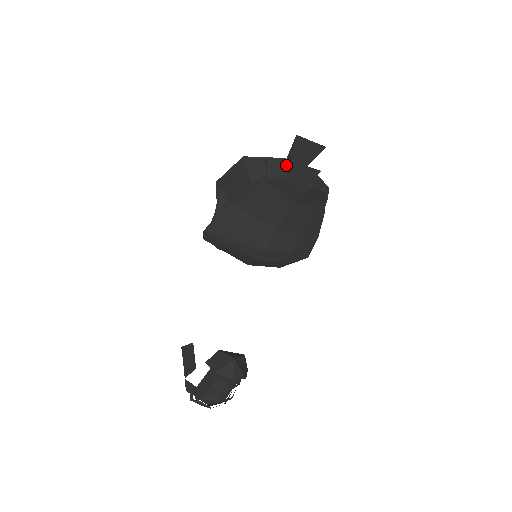
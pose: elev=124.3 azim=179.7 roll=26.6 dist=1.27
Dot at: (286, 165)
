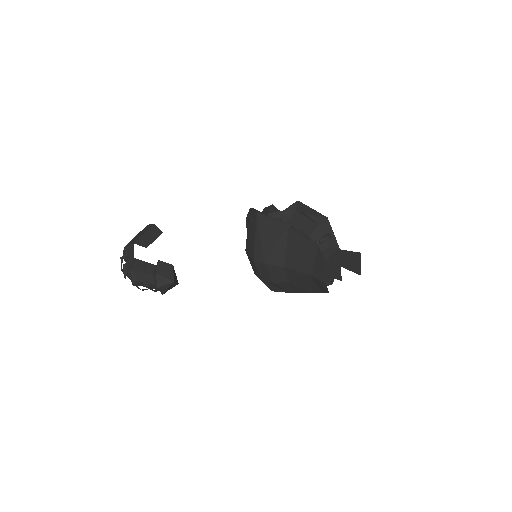
Dot at: (335, 251)
